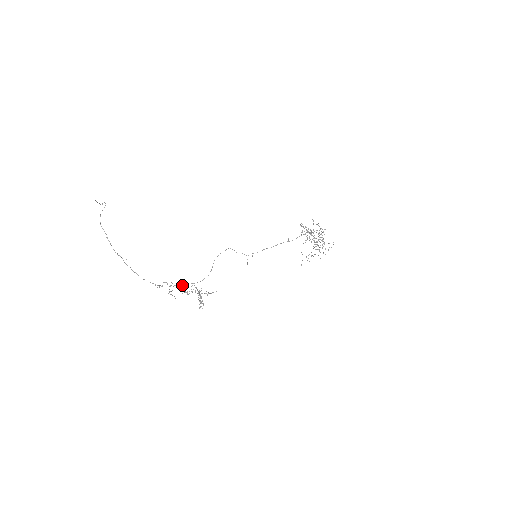
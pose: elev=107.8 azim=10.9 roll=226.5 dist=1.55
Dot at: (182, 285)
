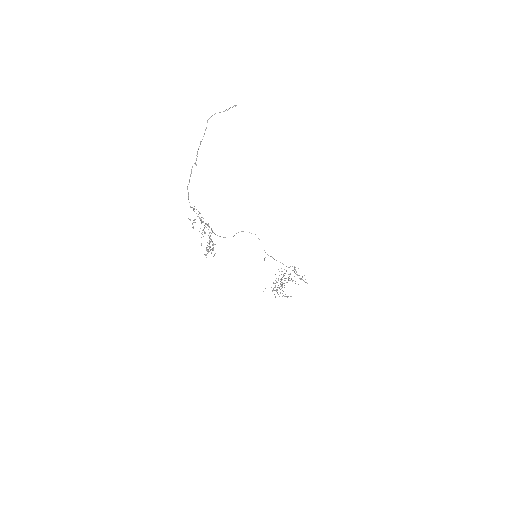
Dot at: occluded
